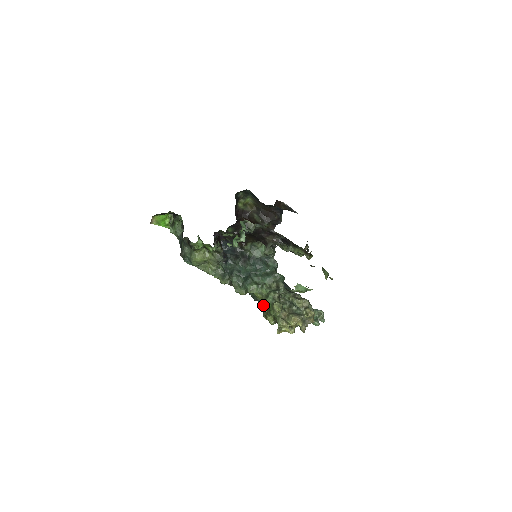
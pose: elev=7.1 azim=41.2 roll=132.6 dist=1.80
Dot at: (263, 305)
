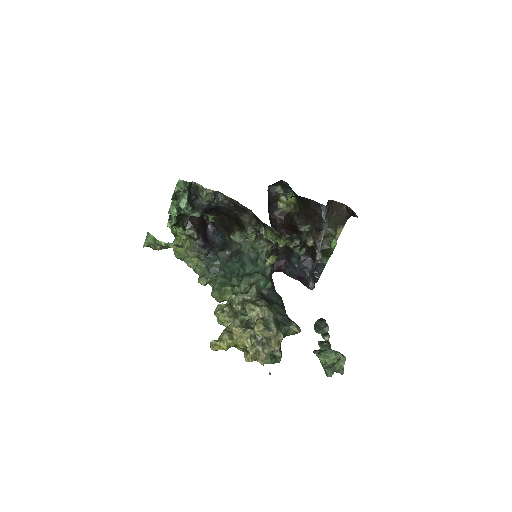
Dot at: occluded
